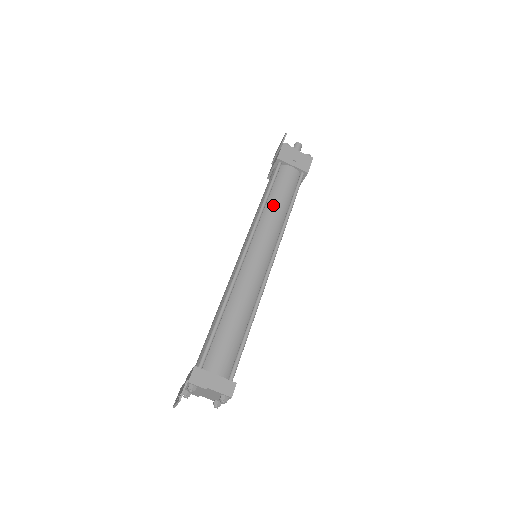
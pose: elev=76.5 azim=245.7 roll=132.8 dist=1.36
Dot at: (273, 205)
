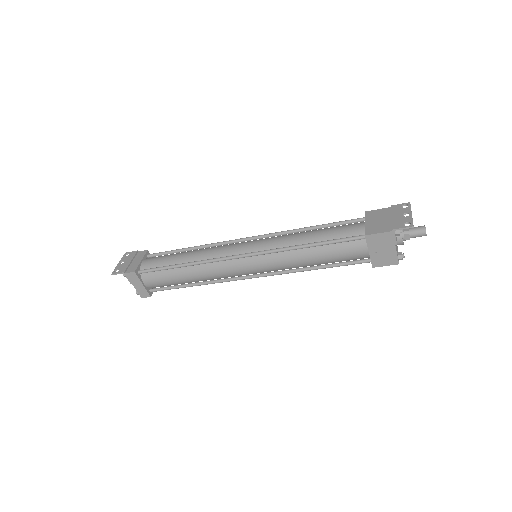
Dot at: (305, 256)
